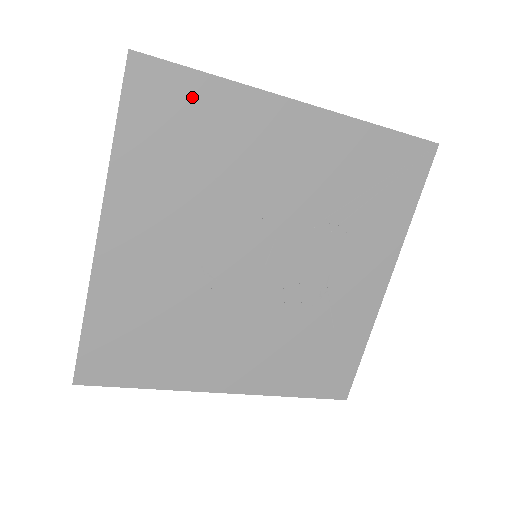
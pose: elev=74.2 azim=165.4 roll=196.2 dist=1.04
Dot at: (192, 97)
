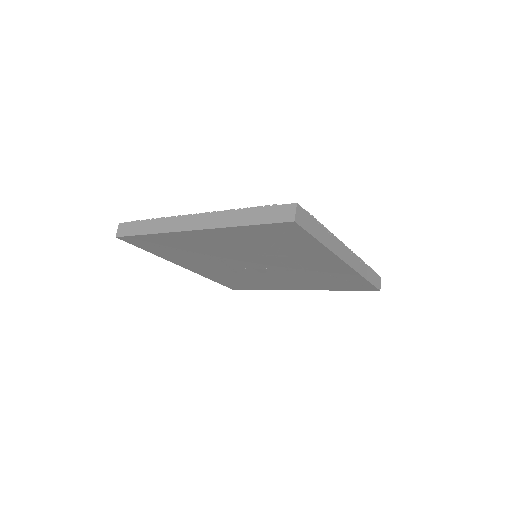
Dot at: (152, 240)
